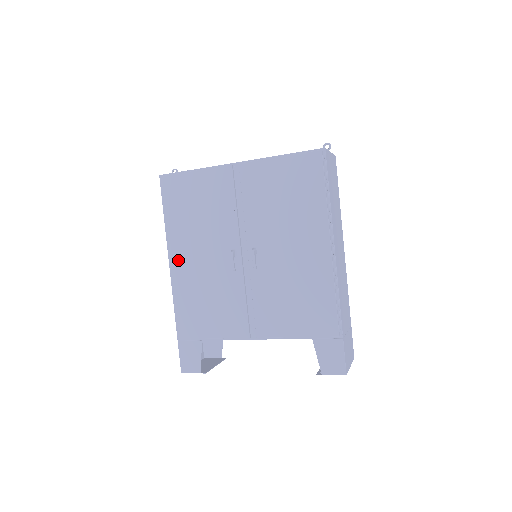
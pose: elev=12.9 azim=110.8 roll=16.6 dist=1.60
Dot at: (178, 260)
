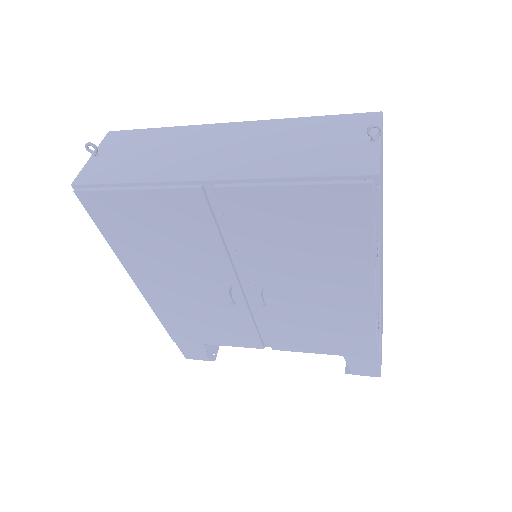
Dot at: (147, 284)
